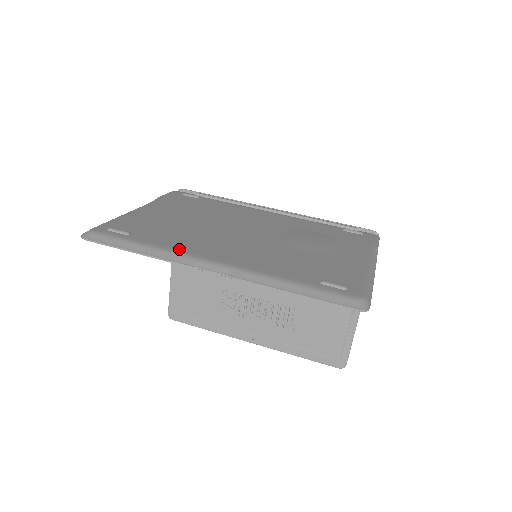
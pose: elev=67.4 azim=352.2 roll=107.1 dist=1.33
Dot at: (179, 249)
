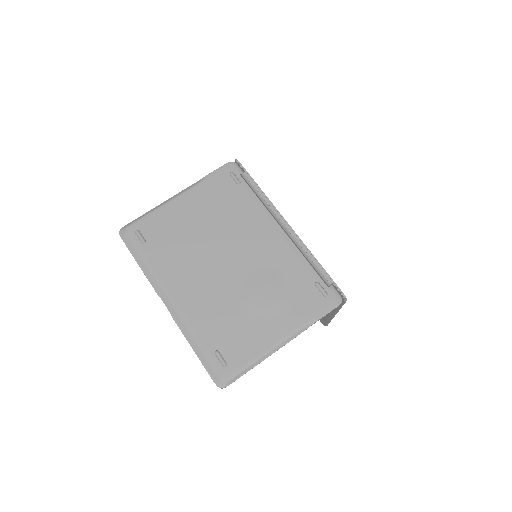
Dot at: (161, 275)
